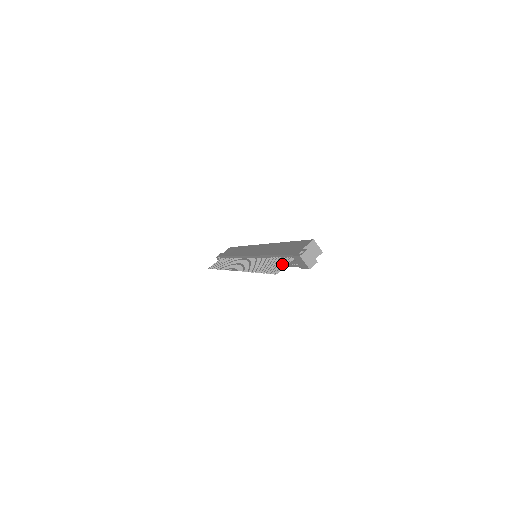
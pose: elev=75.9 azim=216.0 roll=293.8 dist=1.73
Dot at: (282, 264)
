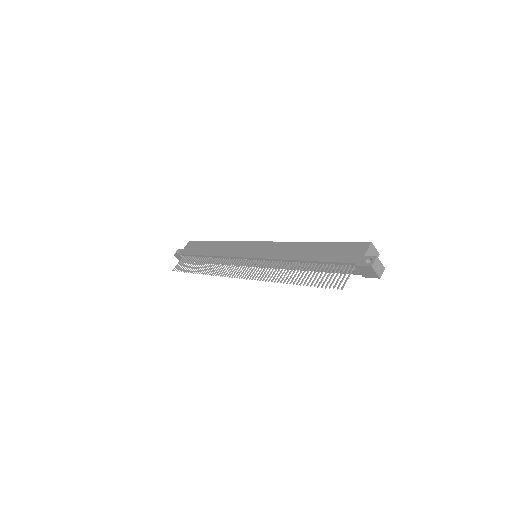
Dot at: (340, 275)
